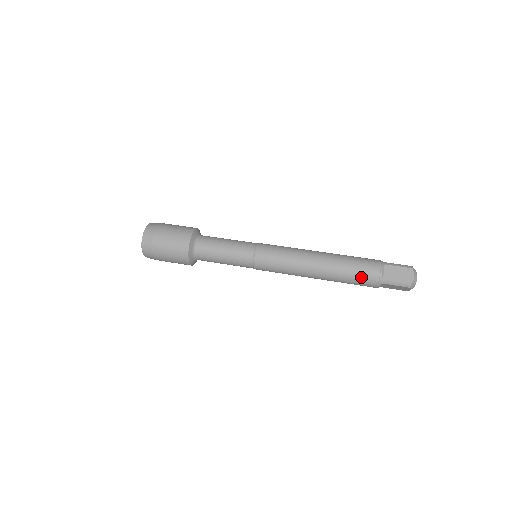
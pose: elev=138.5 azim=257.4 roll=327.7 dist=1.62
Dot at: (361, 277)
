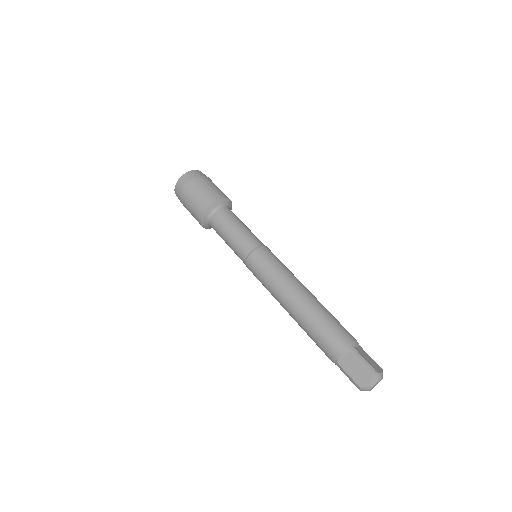
Dot at: (320, 345)
